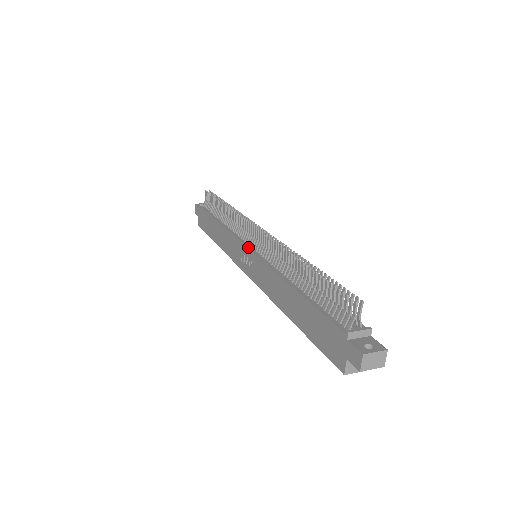
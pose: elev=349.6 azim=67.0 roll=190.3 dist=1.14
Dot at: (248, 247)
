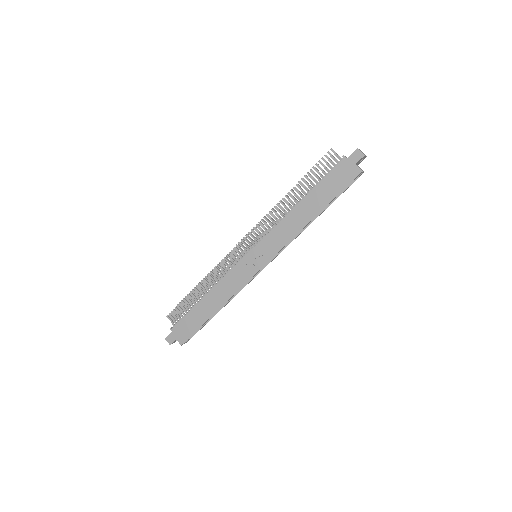
Dot at: (248, 252)
